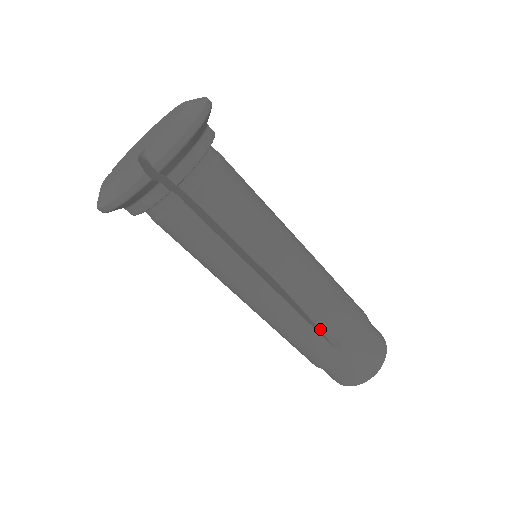
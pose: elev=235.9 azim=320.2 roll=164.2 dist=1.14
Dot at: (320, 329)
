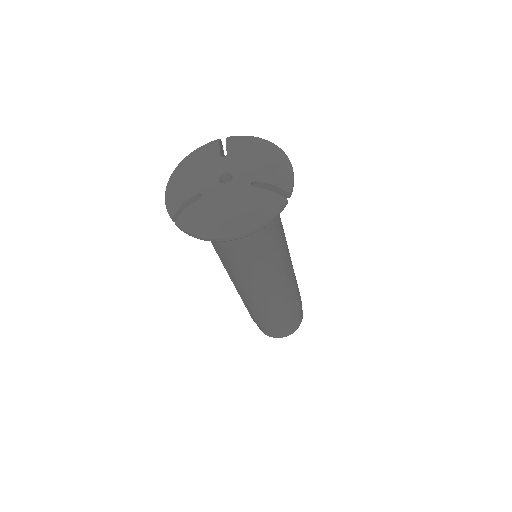
Dot at: occluded
